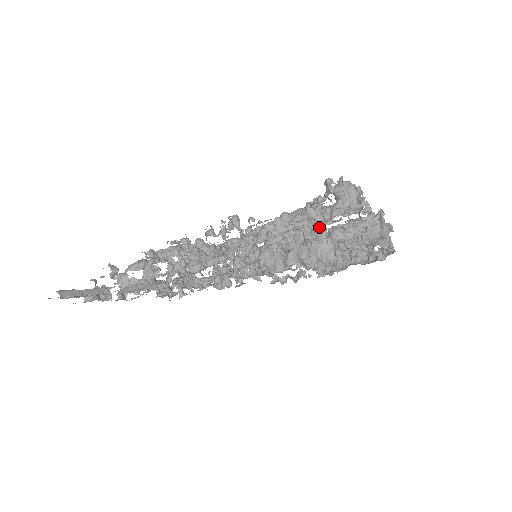
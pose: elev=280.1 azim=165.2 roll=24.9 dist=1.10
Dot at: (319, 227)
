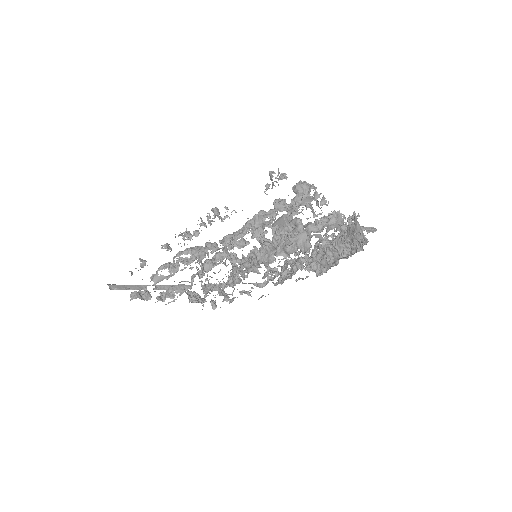
Dot at: (297, 225)
